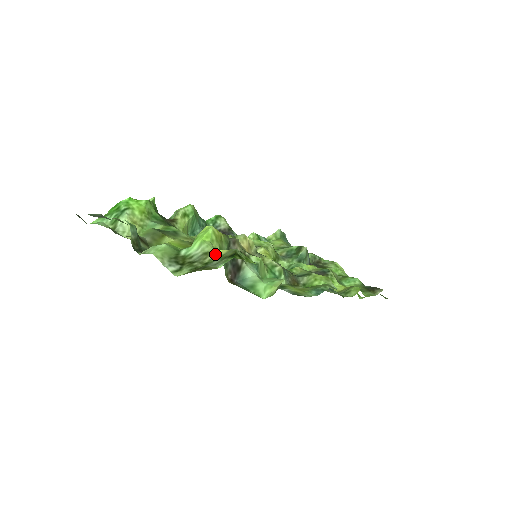
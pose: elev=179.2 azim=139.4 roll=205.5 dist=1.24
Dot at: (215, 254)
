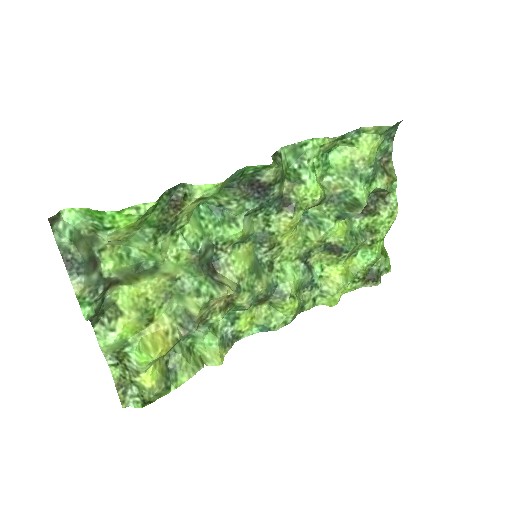
Dot at: (142, 379)
